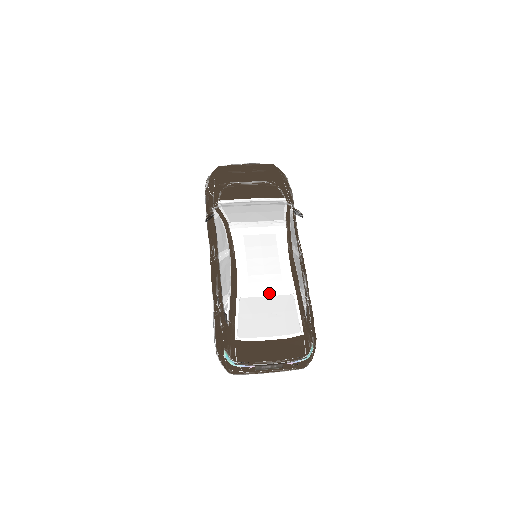
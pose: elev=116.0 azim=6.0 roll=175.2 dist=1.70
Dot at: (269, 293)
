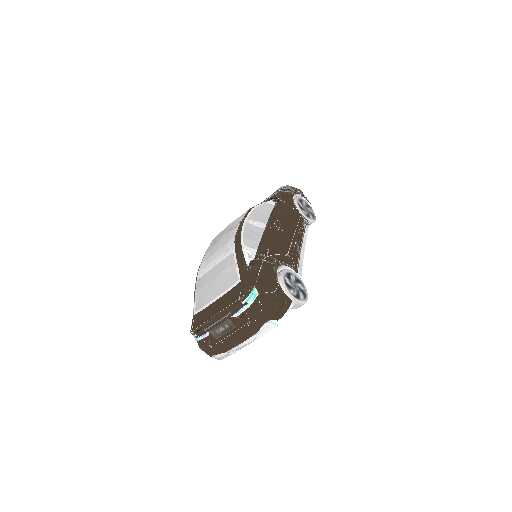
Dot at: (216, 263)
